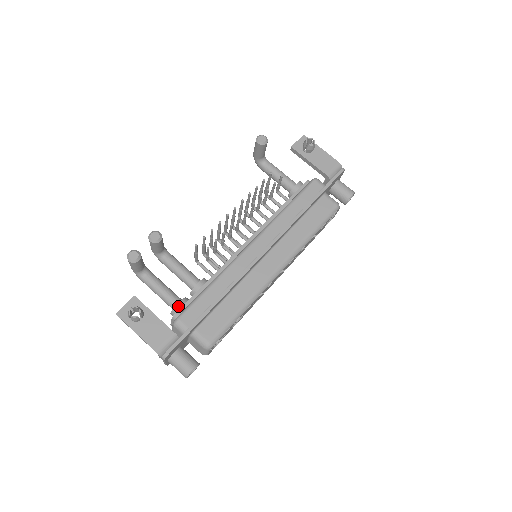
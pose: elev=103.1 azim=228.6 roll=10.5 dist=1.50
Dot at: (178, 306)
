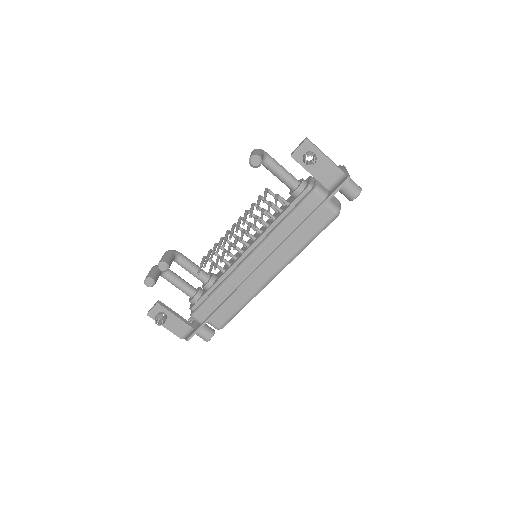
Dot at: (193, 301)
